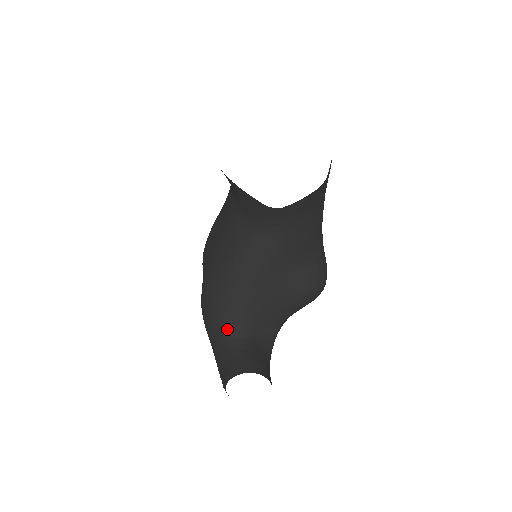
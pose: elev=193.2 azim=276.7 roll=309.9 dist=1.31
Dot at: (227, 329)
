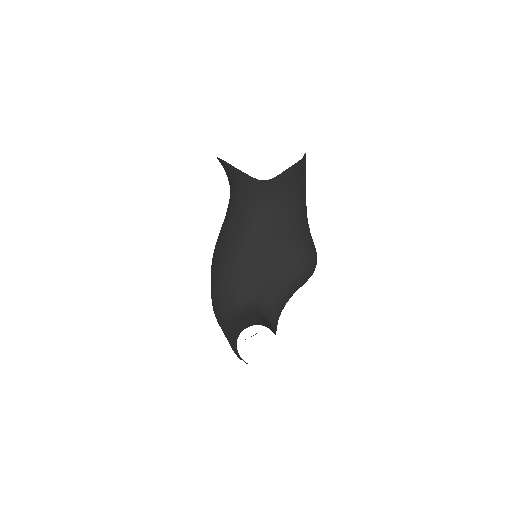
Dot at: (235, 302)
